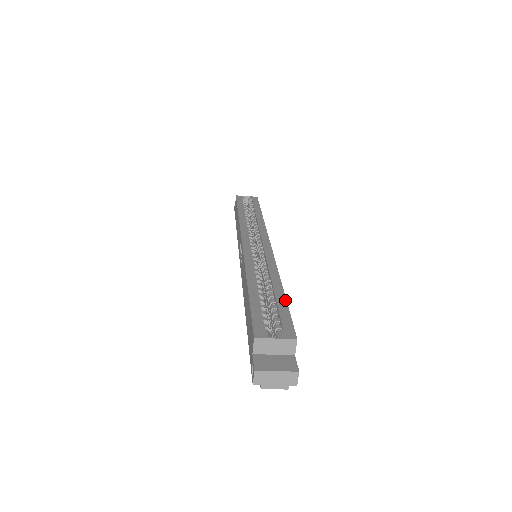
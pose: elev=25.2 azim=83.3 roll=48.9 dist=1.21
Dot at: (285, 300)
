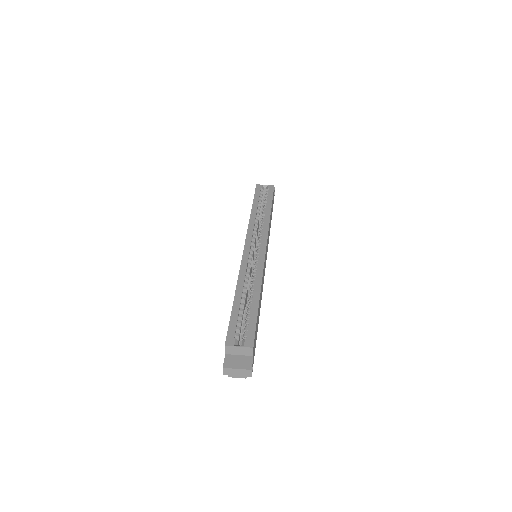
Dot at: (257, 311)
